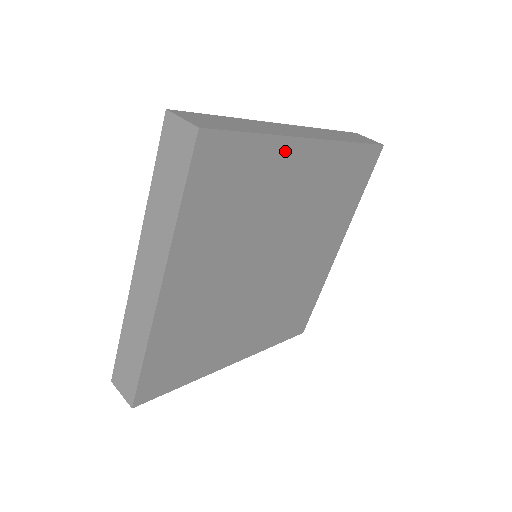
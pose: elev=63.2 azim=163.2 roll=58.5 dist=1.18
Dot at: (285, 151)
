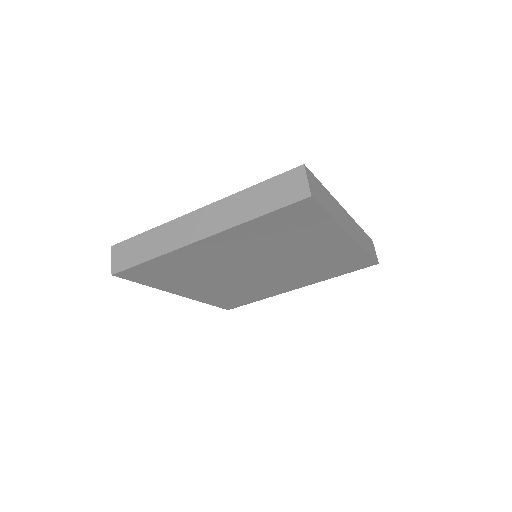
Dot at: (183, 253)
